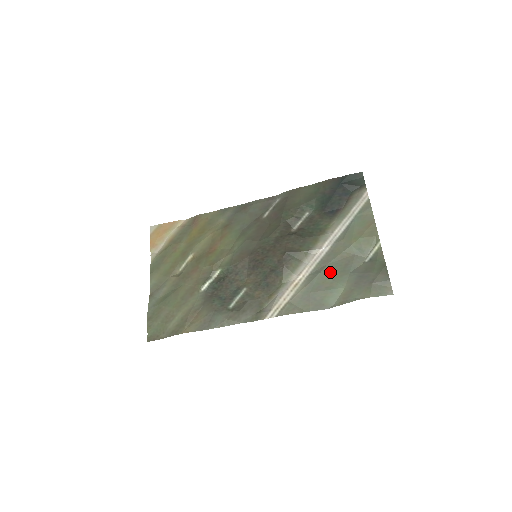
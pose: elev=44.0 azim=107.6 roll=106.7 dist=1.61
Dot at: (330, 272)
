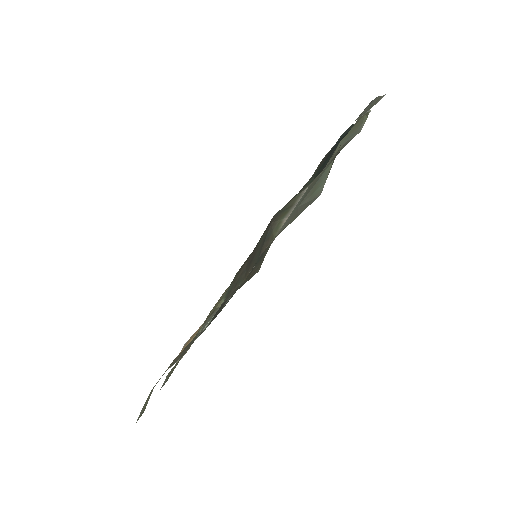
Dot at: occluded
